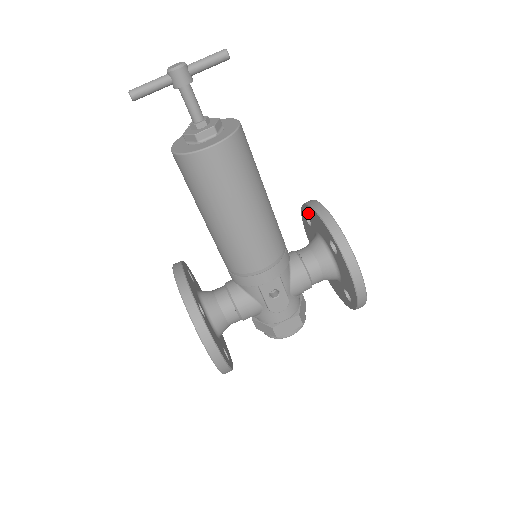
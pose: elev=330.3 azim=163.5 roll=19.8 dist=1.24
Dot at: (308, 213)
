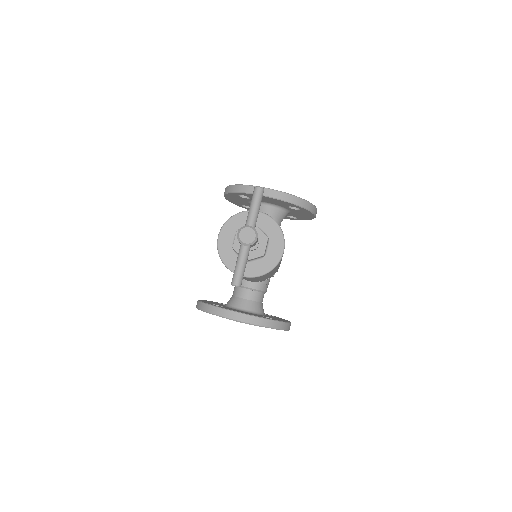
Dot at: occluded
